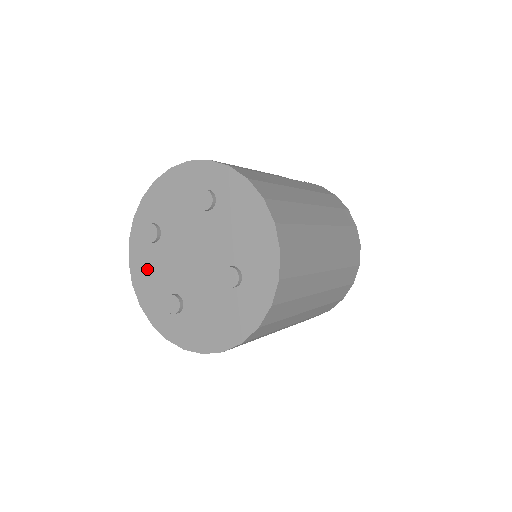
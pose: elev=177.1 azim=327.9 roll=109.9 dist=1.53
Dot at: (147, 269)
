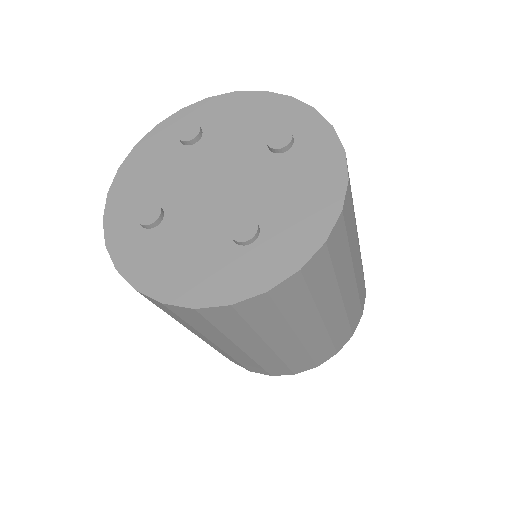
Dot at: (151, 163)
